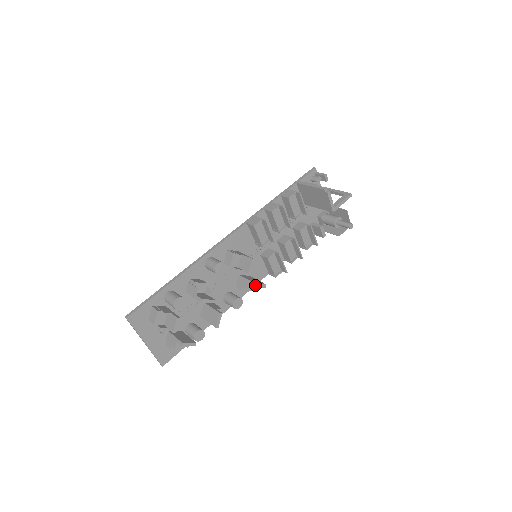
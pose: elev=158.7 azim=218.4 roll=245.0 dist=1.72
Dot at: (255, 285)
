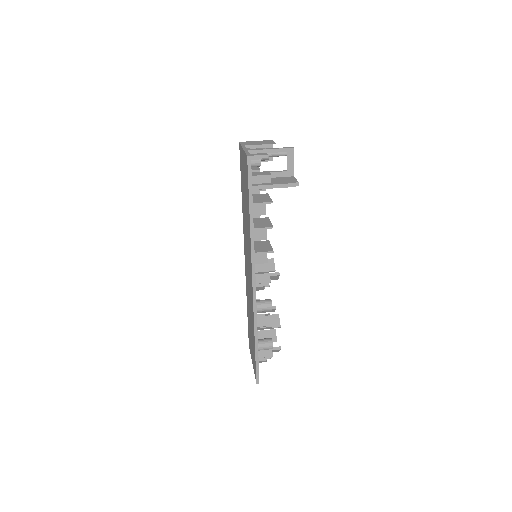
Dot at: occluded
